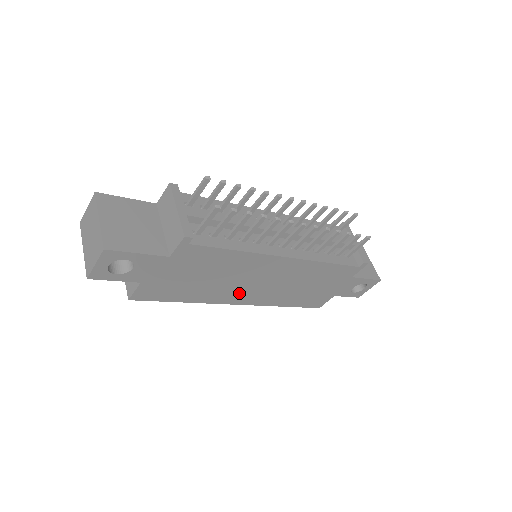
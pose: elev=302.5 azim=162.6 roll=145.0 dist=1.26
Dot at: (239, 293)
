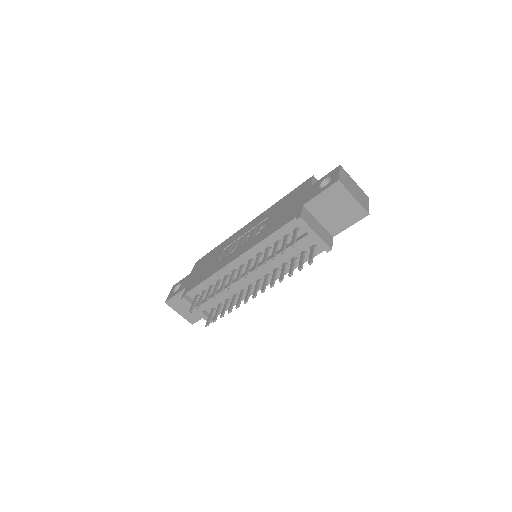
Dot at: occluded
